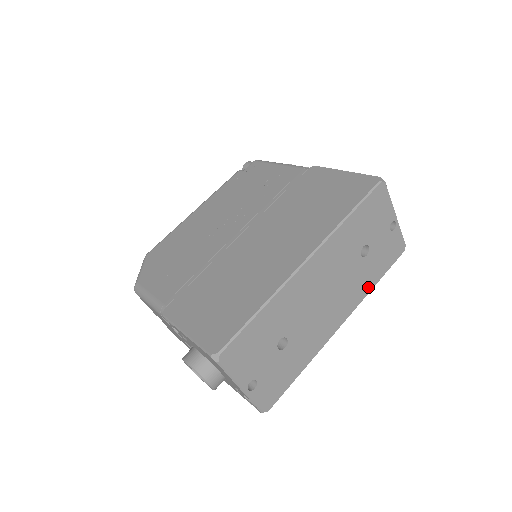
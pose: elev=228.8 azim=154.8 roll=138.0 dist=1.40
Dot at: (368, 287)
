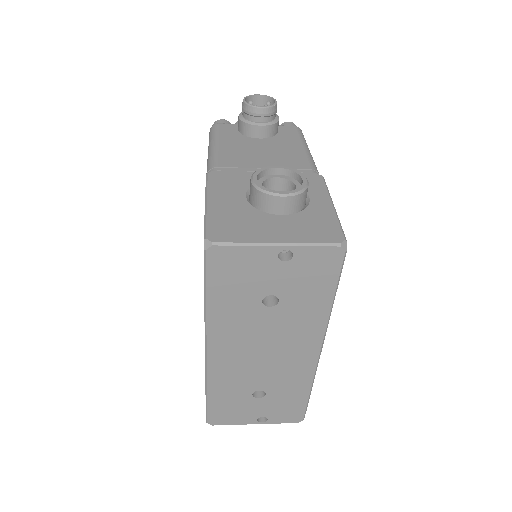
Dot at: (321, 313)
